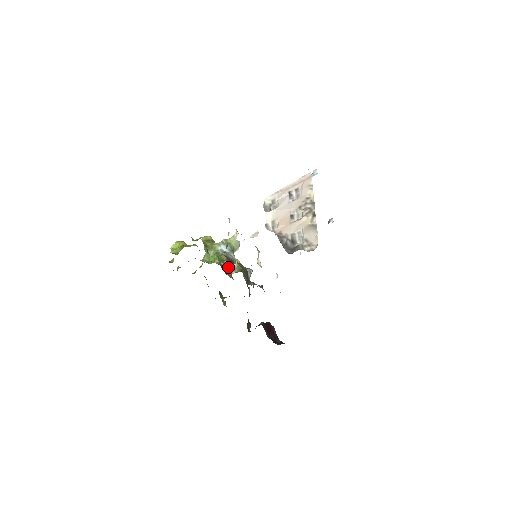
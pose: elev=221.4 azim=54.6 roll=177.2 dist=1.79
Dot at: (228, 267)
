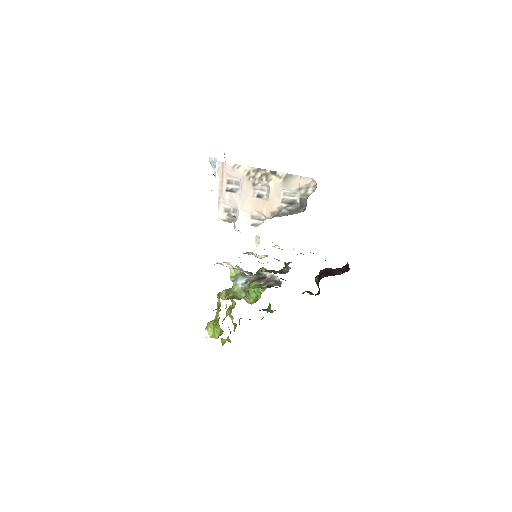
Dot at: (270, 282)
